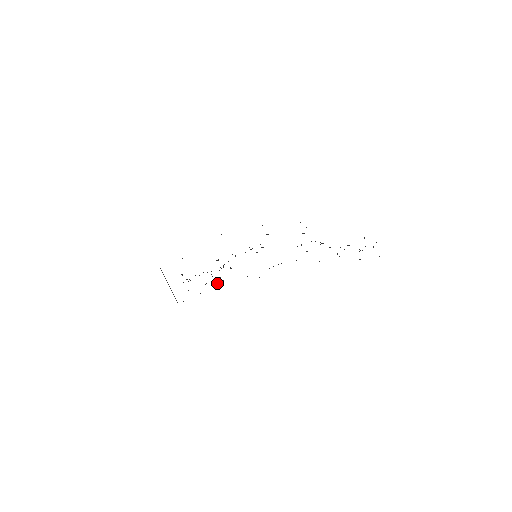
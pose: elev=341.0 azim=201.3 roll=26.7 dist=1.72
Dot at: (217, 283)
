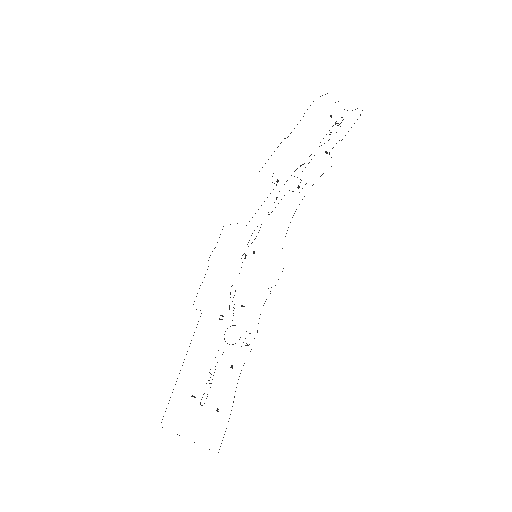
Dot at: occluded
